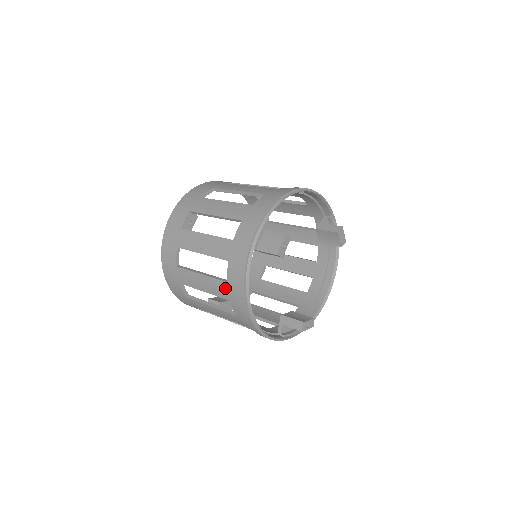
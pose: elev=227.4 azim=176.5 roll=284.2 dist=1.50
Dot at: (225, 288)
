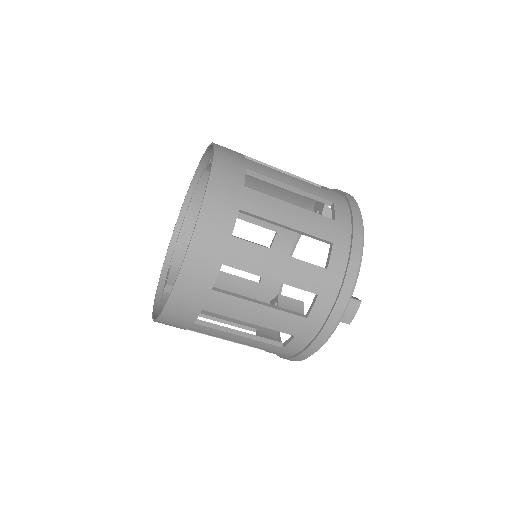
Dot at: (275, 349)
